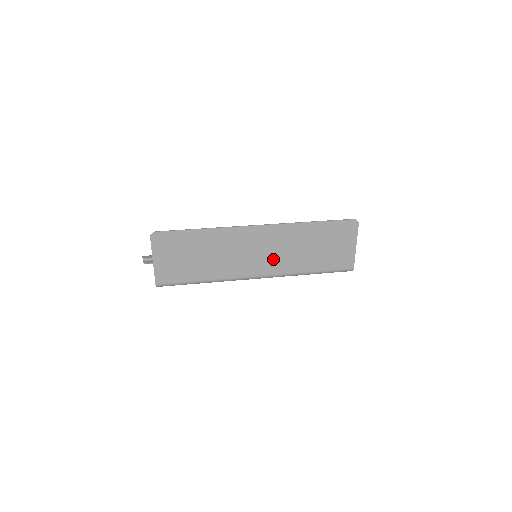
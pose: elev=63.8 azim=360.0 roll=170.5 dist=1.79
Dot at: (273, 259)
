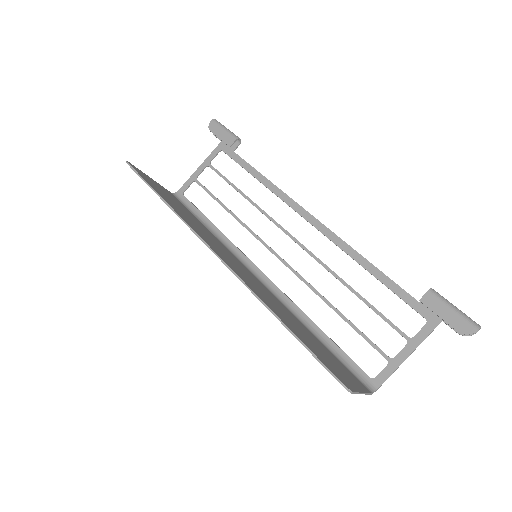
Dot at: occluded
